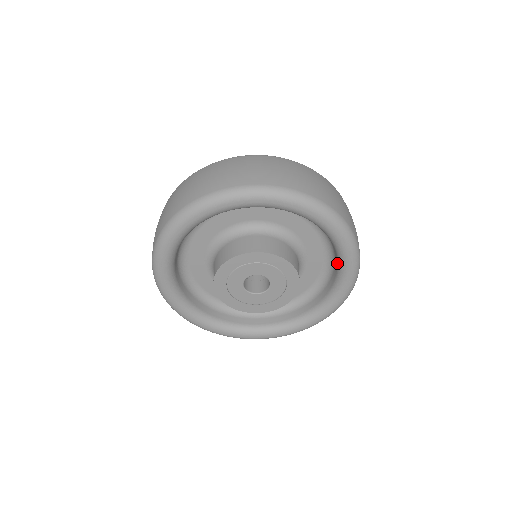
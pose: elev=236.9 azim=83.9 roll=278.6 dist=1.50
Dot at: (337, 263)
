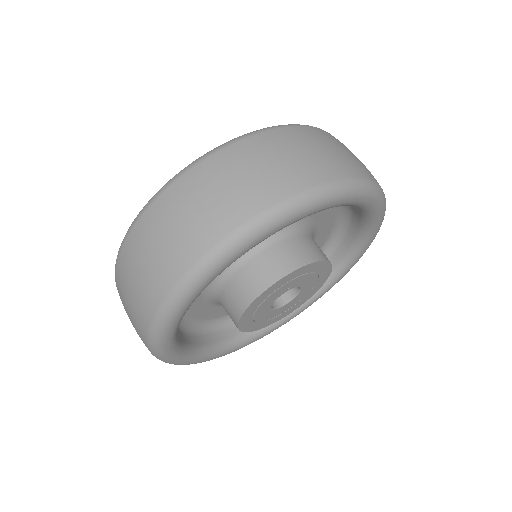
Dot at: occluded
